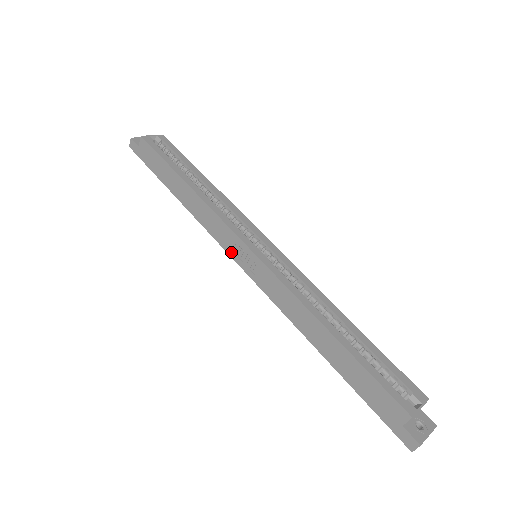
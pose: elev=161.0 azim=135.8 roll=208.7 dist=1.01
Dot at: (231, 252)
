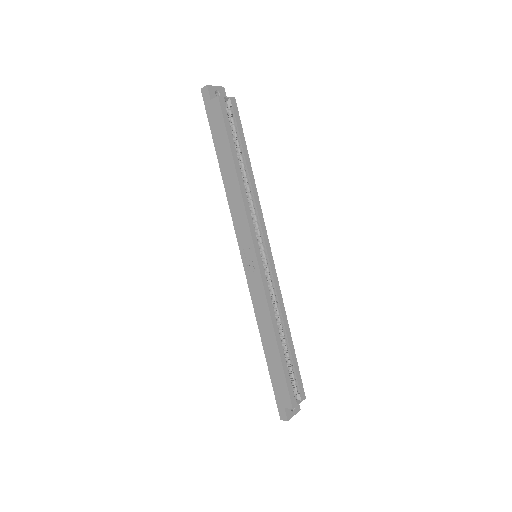
Dot at: (241, 245)
